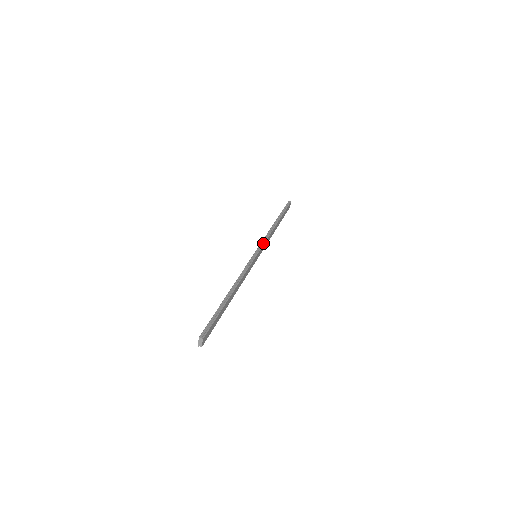
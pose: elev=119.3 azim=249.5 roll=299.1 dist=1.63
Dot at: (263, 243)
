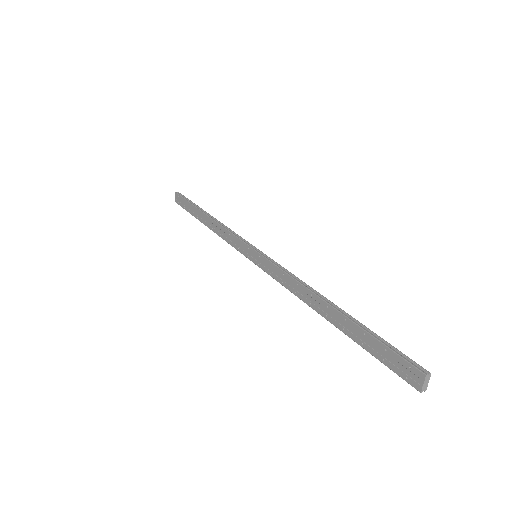
Dot at: (242, 238)
